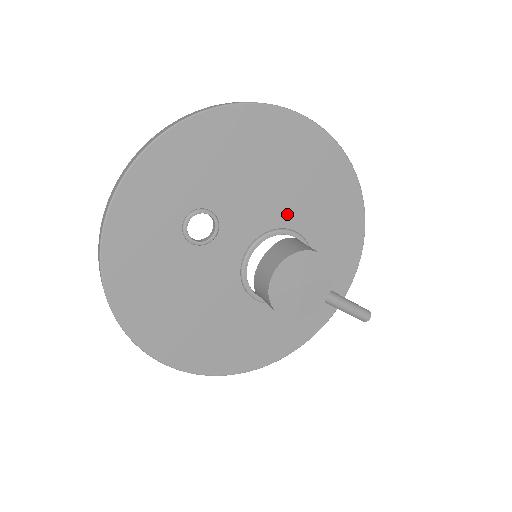
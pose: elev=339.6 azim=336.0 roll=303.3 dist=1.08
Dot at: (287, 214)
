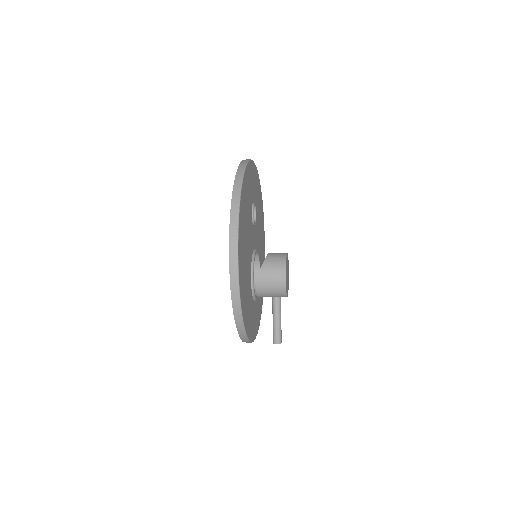
Dot at: (259, 256)
